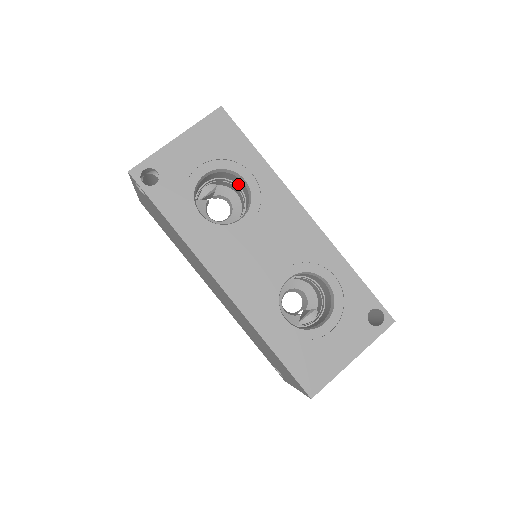
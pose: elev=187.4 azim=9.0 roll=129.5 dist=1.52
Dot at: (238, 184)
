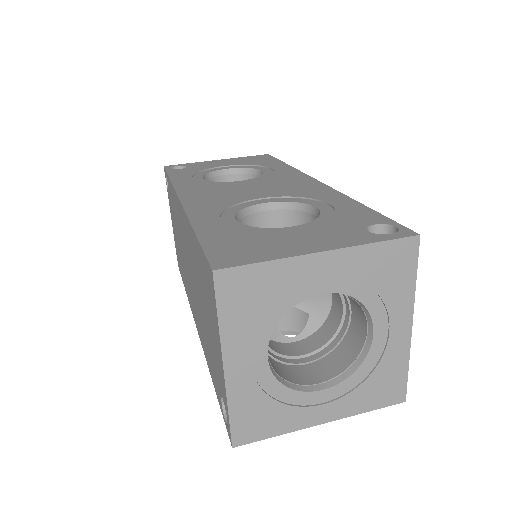
Dot at: occluded
